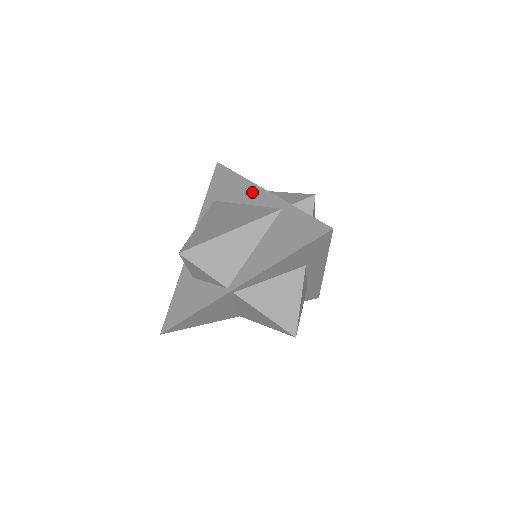
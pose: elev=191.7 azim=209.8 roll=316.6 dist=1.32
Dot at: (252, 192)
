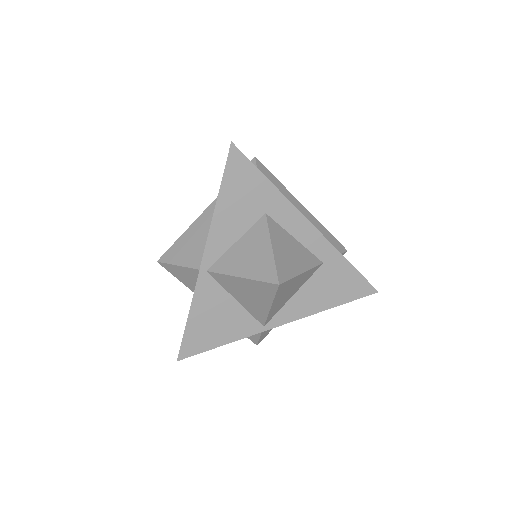
Dot at: occluded
